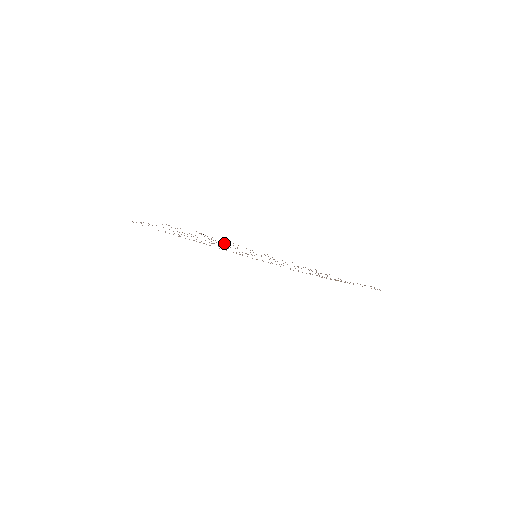
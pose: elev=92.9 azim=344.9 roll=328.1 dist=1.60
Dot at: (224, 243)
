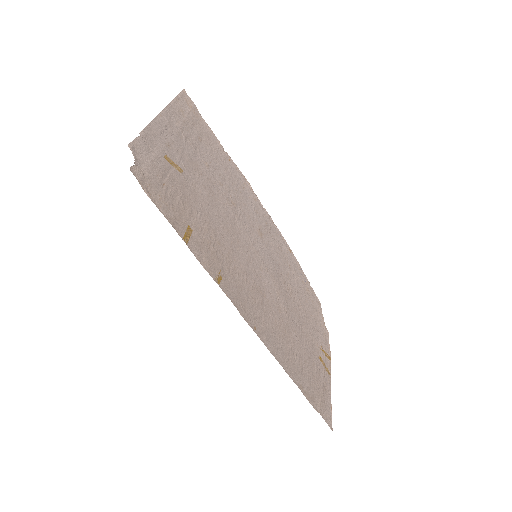
Dot at: (197, 219)
